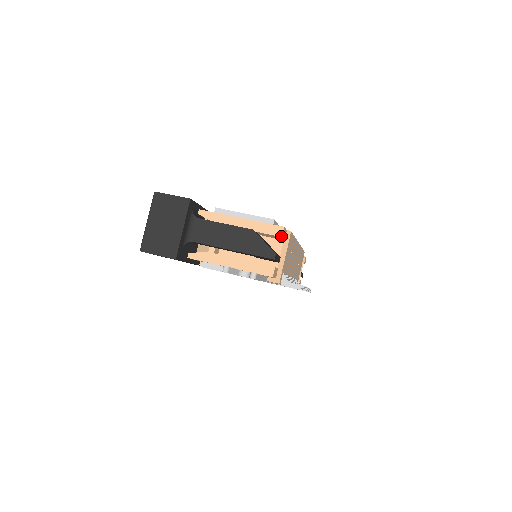
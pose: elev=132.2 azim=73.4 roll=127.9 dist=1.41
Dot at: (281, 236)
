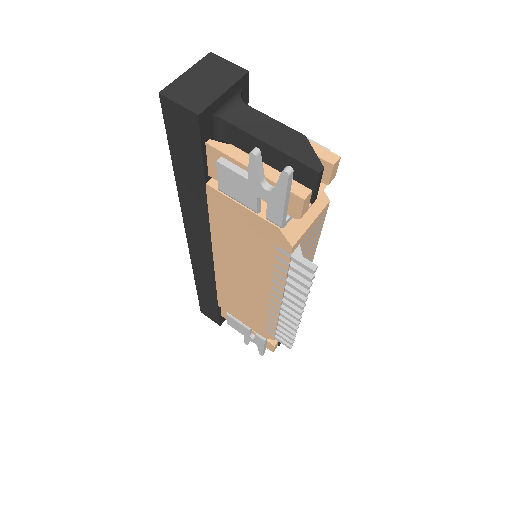
Dot at: (333, 164)
